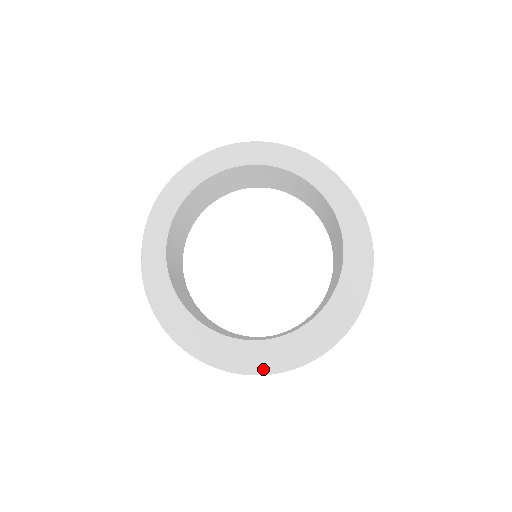
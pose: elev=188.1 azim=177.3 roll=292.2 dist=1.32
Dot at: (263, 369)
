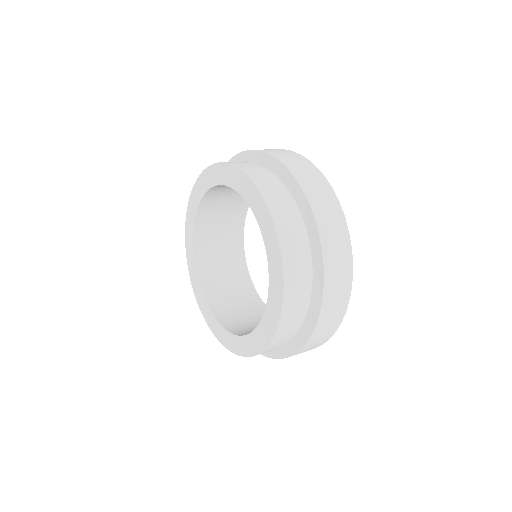
Dot at: occluded
